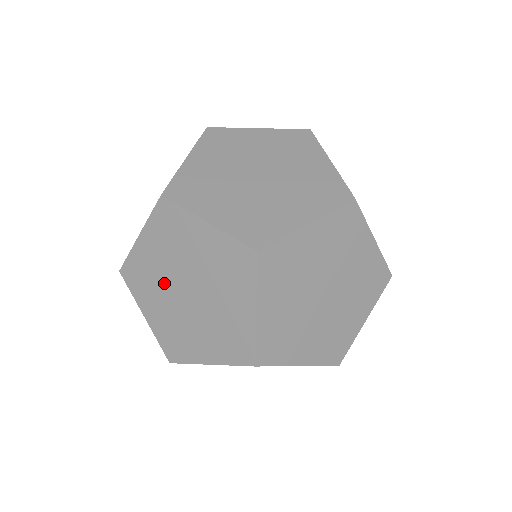
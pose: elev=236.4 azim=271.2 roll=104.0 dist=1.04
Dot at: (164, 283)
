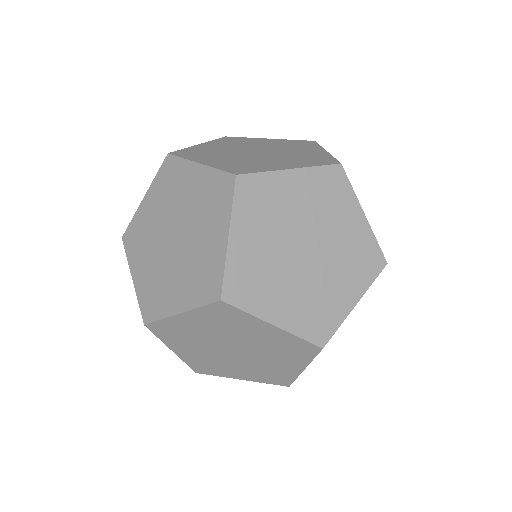
Dot at: (219, 358)
